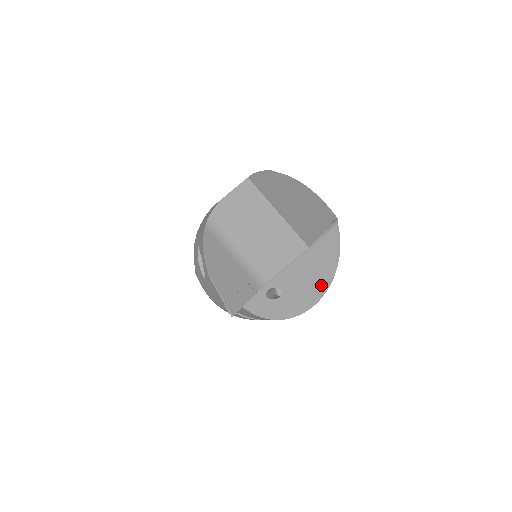
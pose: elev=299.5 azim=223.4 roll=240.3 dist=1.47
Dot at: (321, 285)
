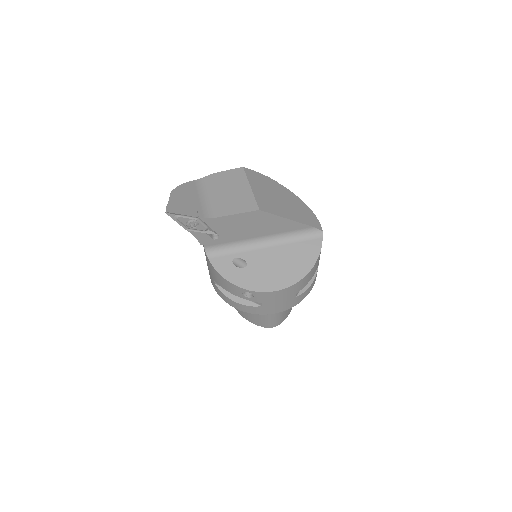
Dot at: (288, 278)
